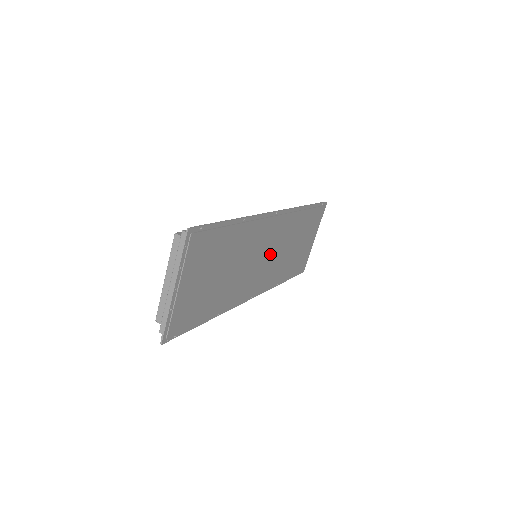
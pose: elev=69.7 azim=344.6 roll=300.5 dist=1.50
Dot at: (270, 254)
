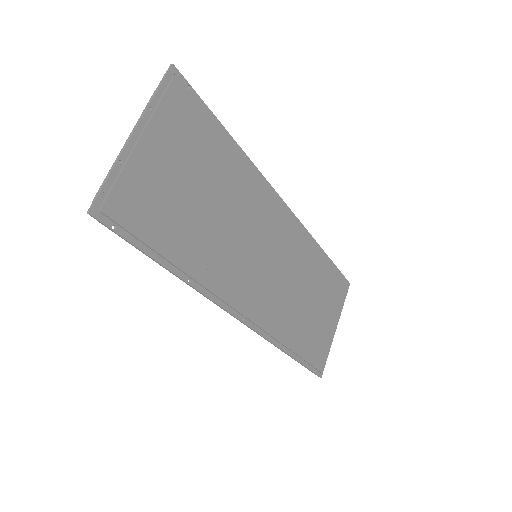
Dot at: (275, 268)
